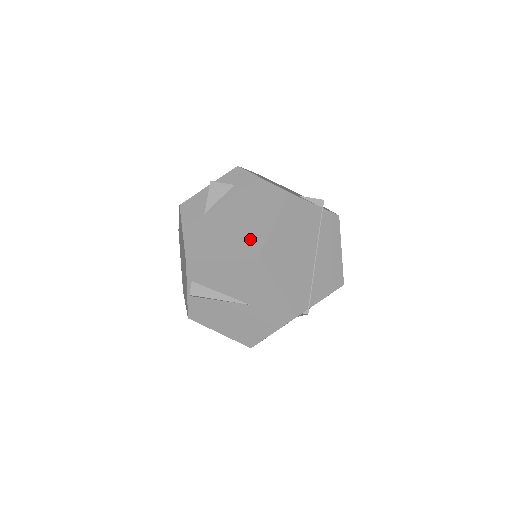
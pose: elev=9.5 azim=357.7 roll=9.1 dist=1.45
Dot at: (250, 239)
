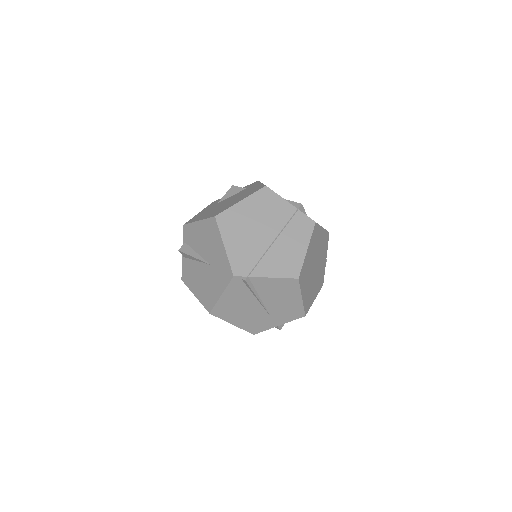
Dot at: (222, 209)
